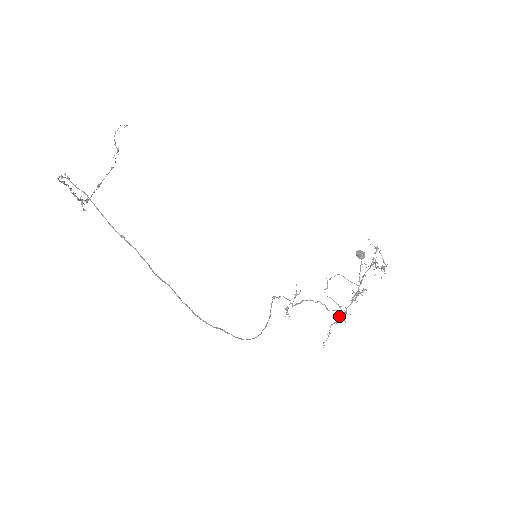
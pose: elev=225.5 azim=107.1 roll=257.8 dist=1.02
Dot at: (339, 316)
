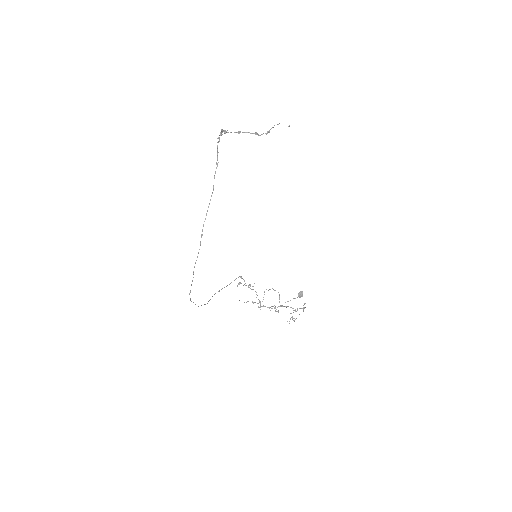
Dot at: occluded
